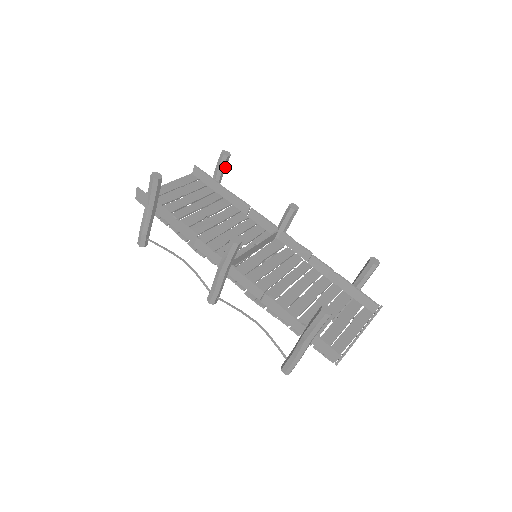
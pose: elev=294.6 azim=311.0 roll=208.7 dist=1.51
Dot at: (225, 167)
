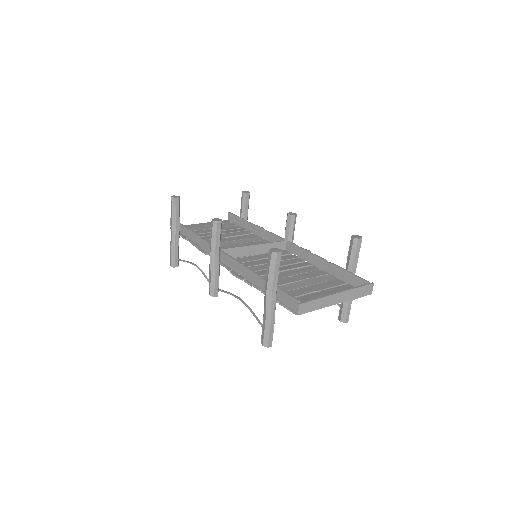
Dot at: (248, 205)
